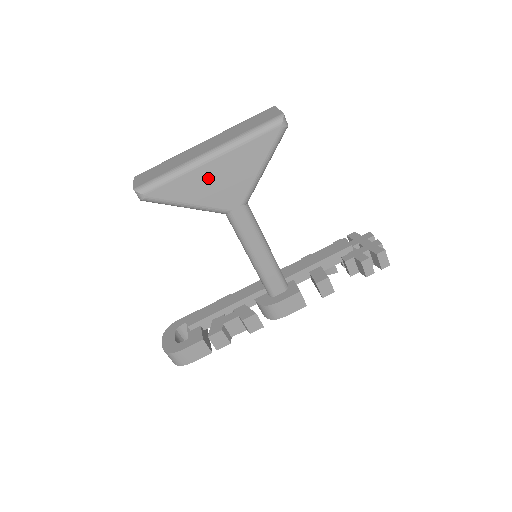
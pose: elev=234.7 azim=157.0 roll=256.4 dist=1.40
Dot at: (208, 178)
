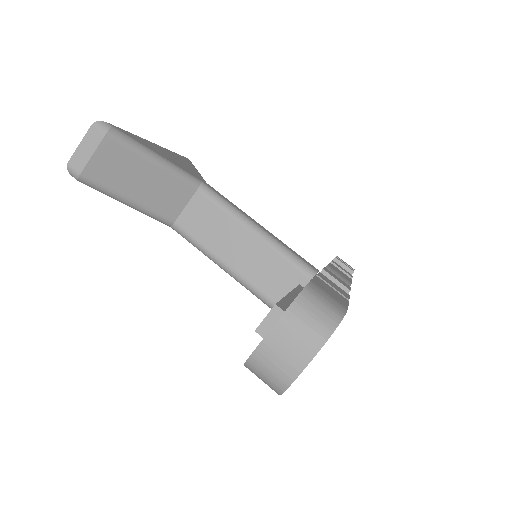
Dot at: (162, 151)
